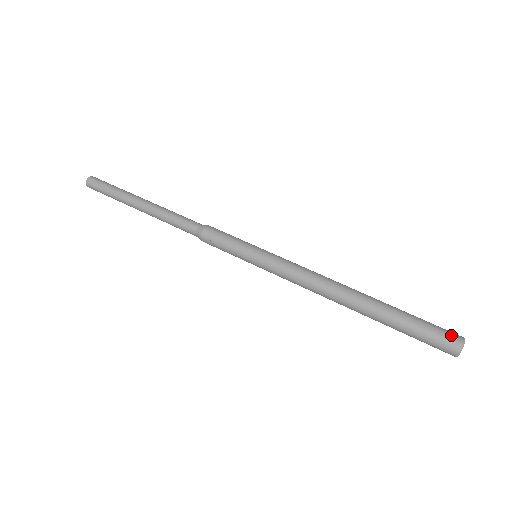
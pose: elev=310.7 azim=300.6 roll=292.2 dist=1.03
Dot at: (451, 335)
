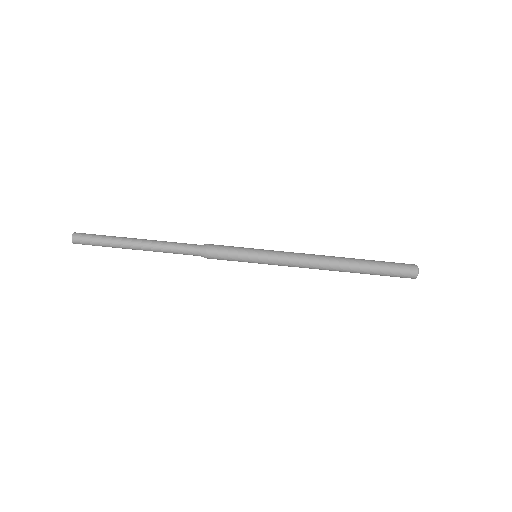
Dot at: (408, 276)
